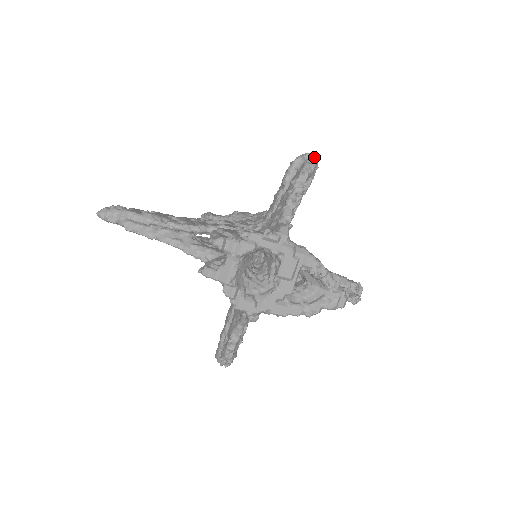
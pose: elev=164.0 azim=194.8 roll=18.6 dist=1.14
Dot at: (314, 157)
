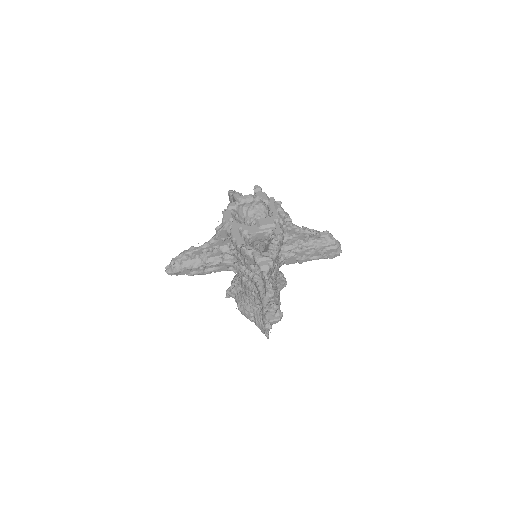
Dot at: (340, 244)
